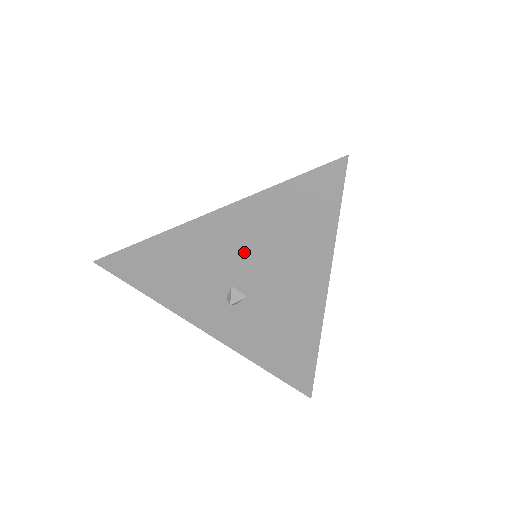
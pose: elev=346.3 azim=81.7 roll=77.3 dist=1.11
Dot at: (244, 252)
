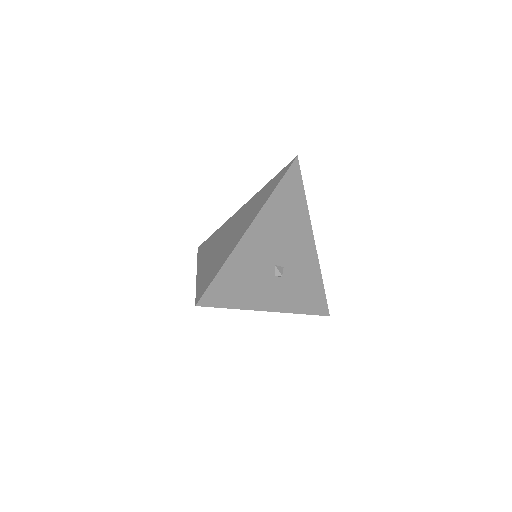
Dot at: (274, 237)
